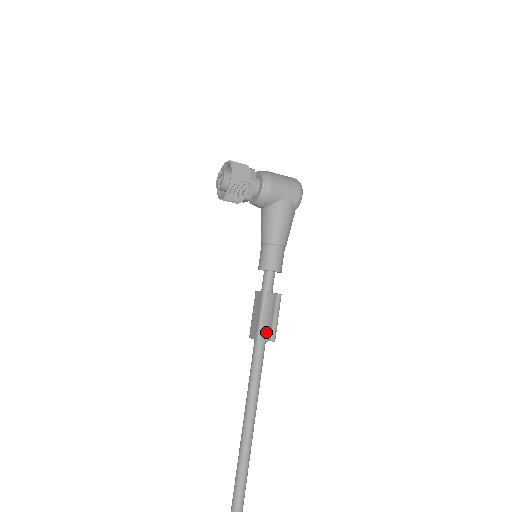
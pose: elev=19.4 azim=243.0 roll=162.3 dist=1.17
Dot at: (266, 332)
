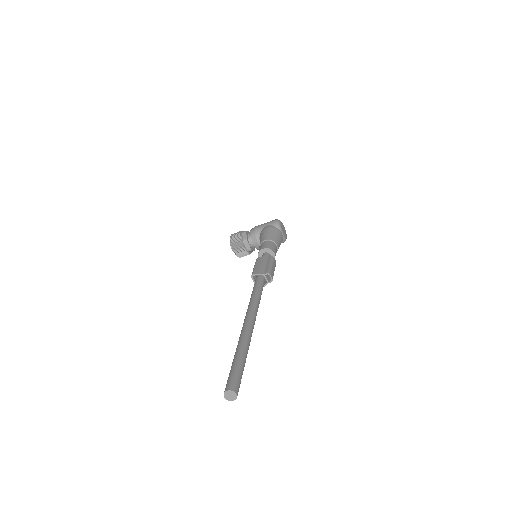
Dot at: (258, 270)
